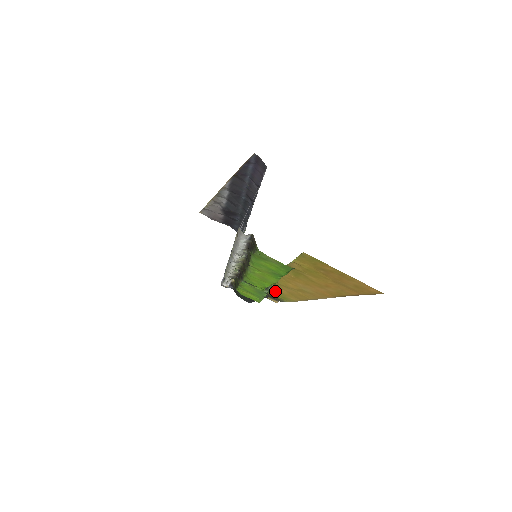
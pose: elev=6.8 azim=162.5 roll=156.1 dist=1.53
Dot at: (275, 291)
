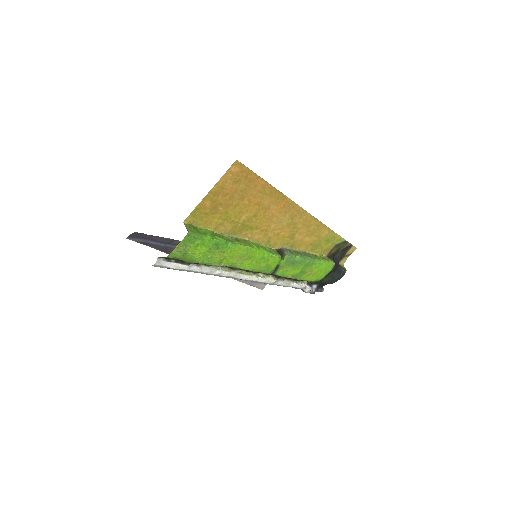
Dot at: (315, 247)
